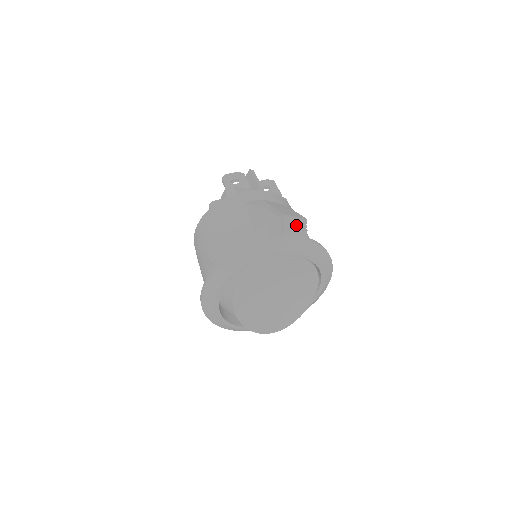
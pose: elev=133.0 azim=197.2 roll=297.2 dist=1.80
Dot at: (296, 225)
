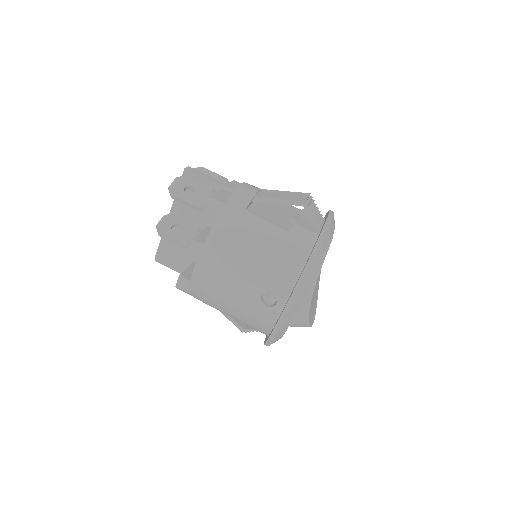
Dot at: (312, 205)
